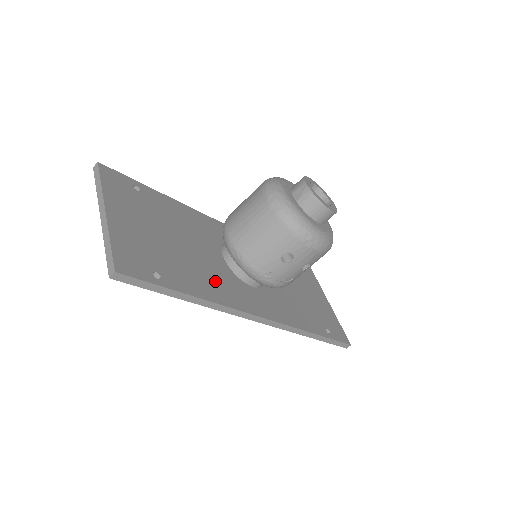
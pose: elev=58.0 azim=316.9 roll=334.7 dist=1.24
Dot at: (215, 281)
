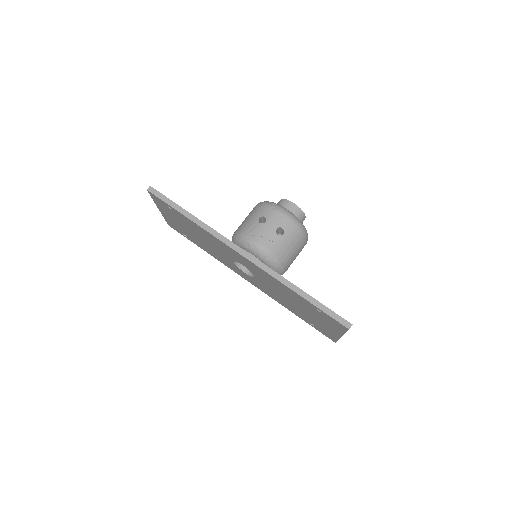
Dot at: occluded
